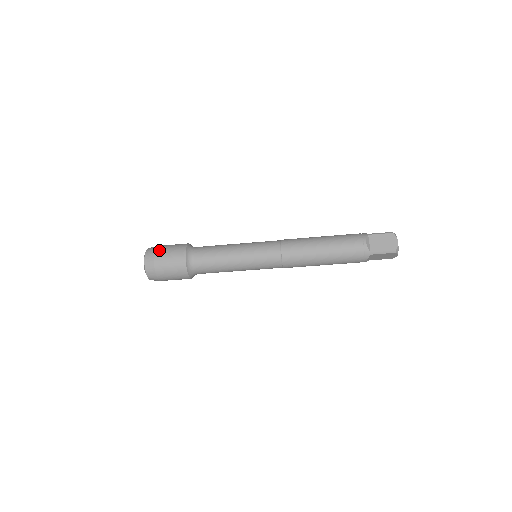
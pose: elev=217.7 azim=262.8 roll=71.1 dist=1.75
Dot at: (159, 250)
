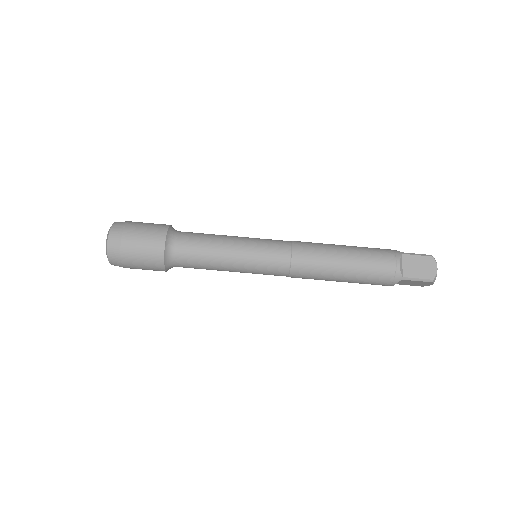
Dot at: occluded
